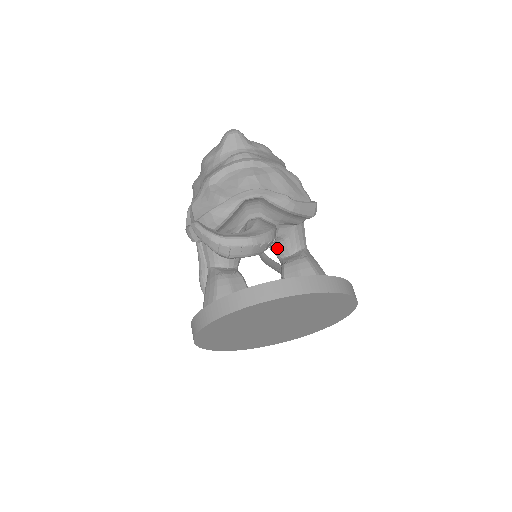
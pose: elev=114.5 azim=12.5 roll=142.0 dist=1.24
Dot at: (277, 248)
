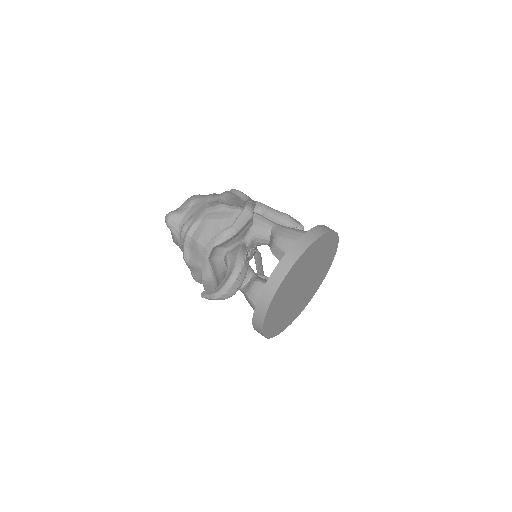
Dot at: (259, 244)
